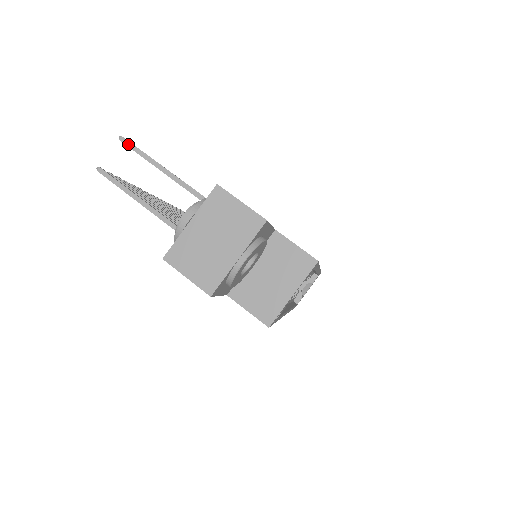
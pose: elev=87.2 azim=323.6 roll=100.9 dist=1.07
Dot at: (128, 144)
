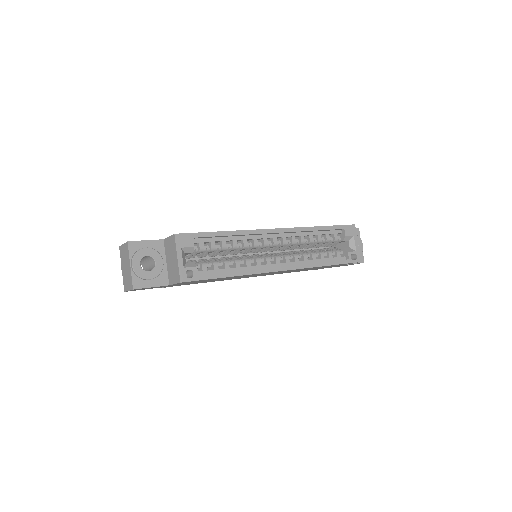
Dot at: occluded
